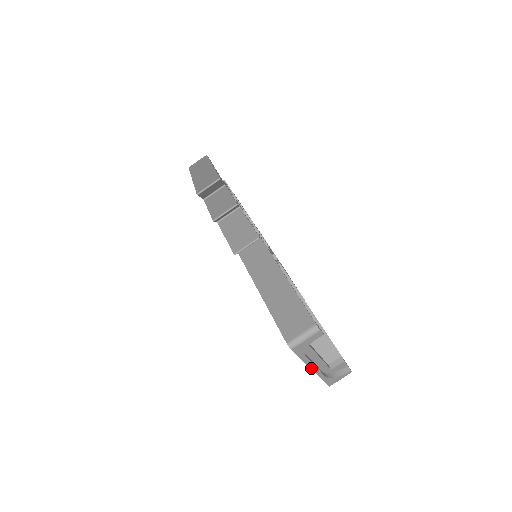
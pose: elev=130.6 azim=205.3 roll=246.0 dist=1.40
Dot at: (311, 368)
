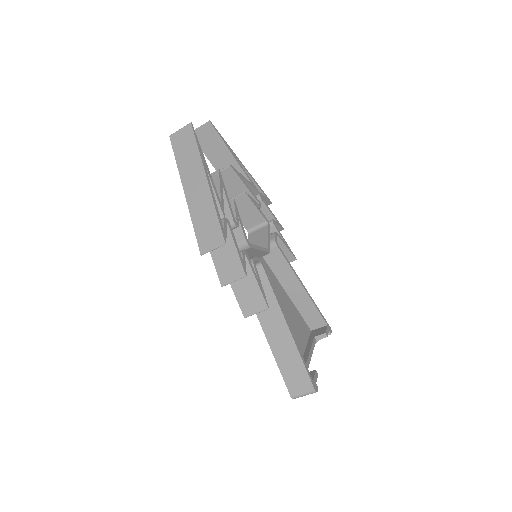
Dot at: occluded
